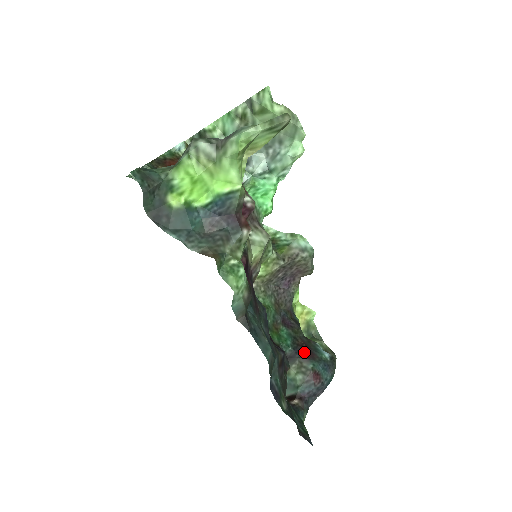
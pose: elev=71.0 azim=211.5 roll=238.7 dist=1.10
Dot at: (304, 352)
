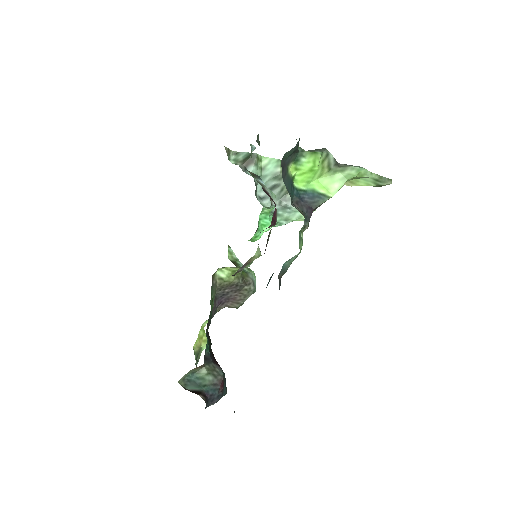
Dot at: (215, 361)
